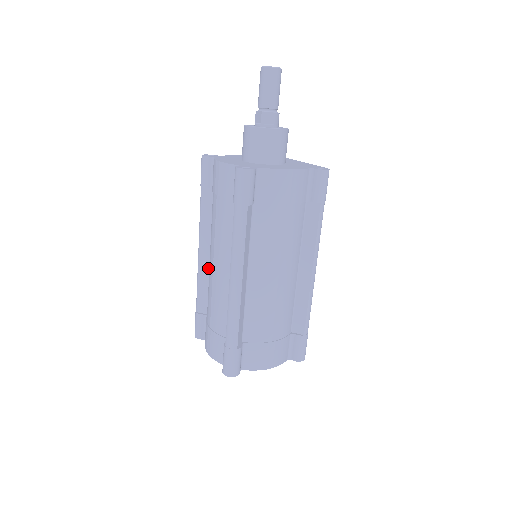
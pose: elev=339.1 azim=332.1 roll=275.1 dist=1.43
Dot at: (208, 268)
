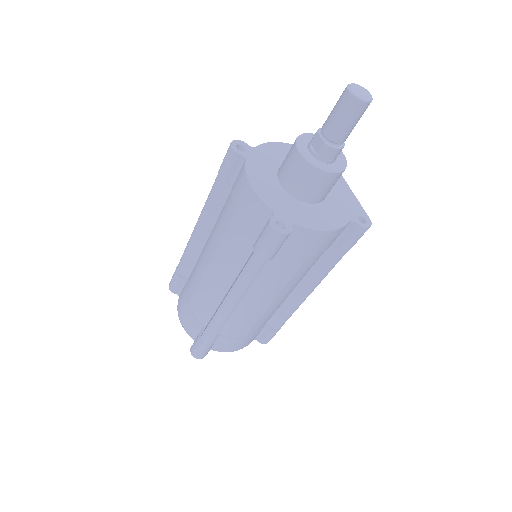
Dot at: (201, 246)
